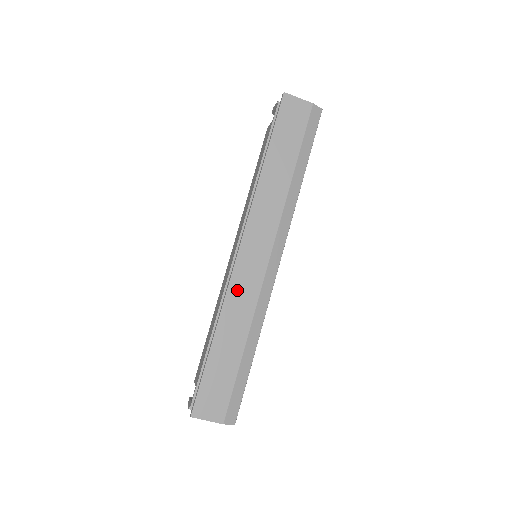
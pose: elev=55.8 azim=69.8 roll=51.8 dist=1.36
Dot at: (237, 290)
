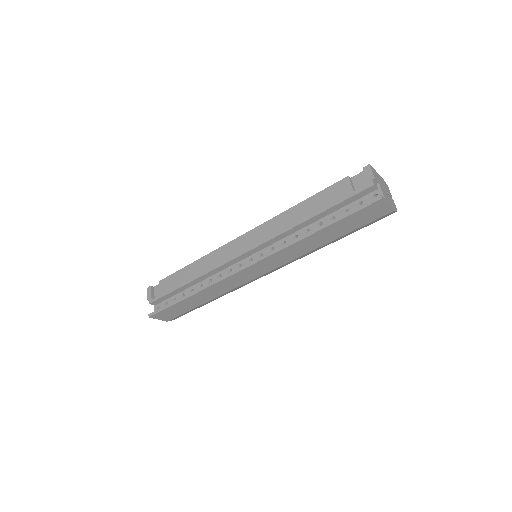
Dot at: (226, 282)
